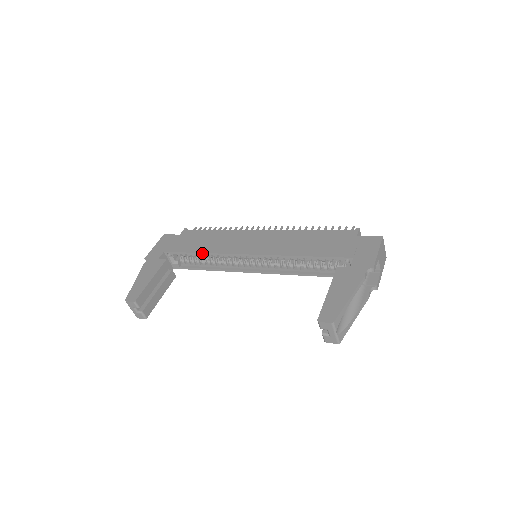
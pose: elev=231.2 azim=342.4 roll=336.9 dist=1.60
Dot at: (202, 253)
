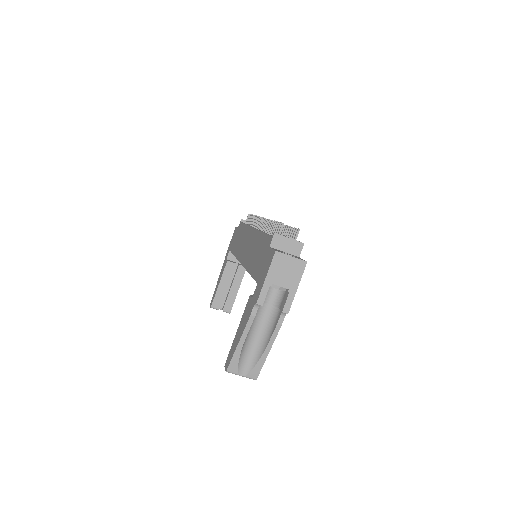
Dot at: occluded
